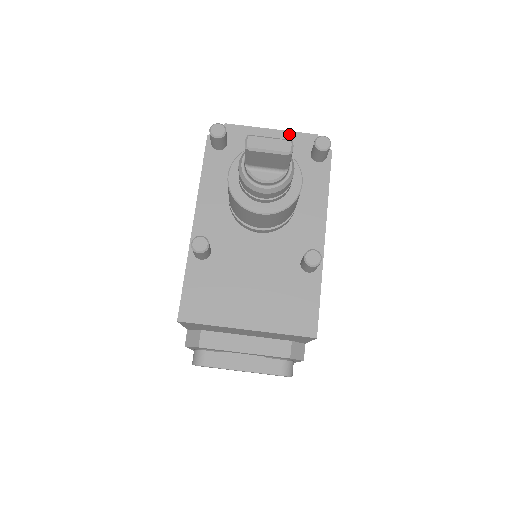
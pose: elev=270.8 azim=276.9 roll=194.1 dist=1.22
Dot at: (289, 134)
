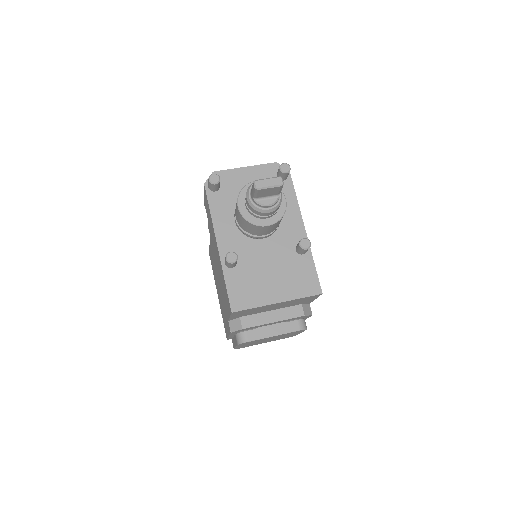
Dot at: (258, 167)
